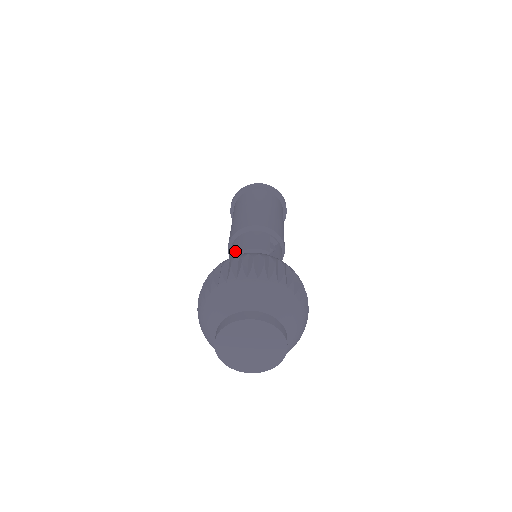
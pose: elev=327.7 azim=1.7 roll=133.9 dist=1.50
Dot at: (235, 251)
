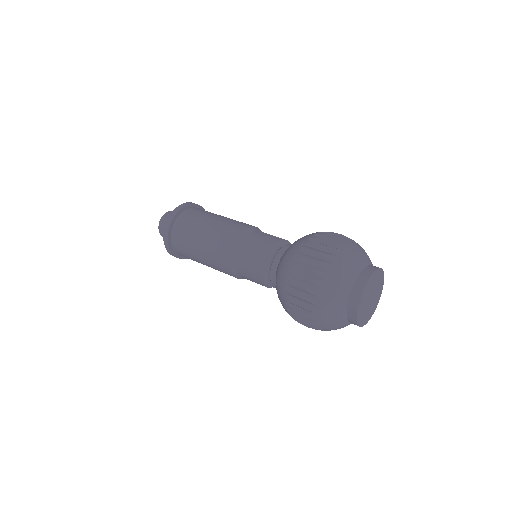
Dot at: (259, 260)
